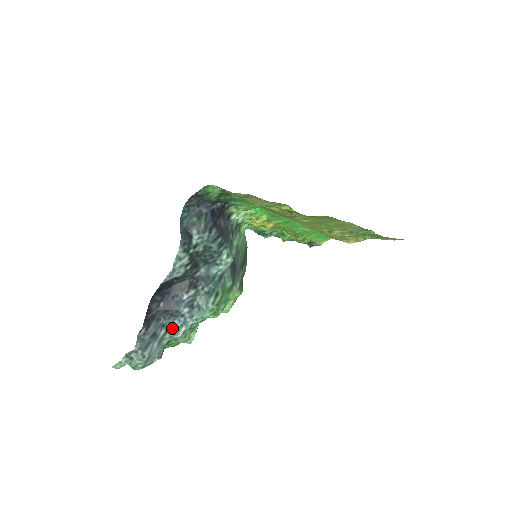
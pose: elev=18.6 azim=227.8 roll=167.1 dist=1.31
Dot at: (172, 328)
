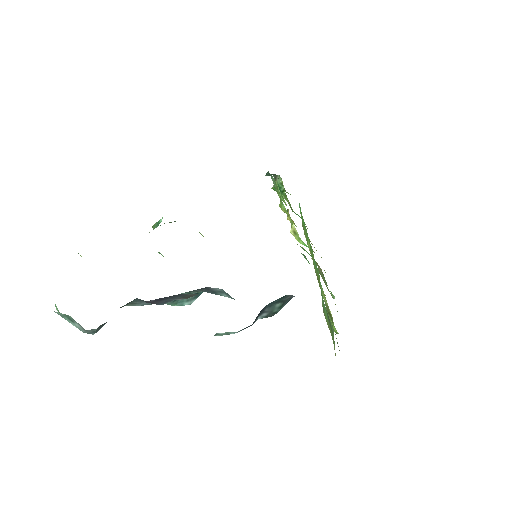
Dot at: (134, 303)
